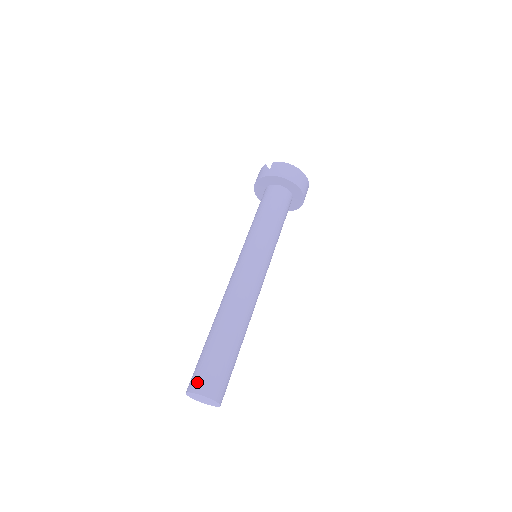
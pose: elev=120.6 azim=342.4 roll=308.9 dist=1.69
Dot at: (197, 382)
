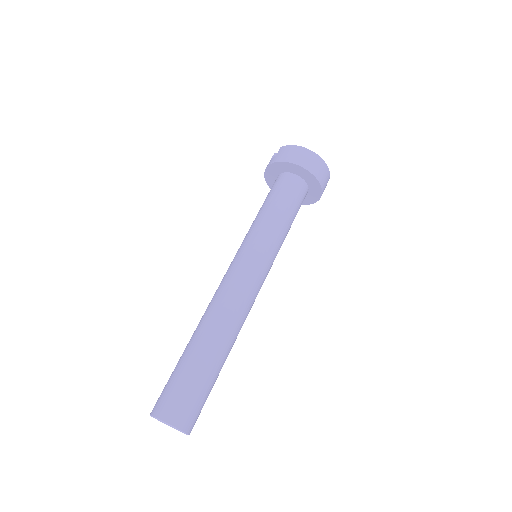
Dot at: (158, 403)
